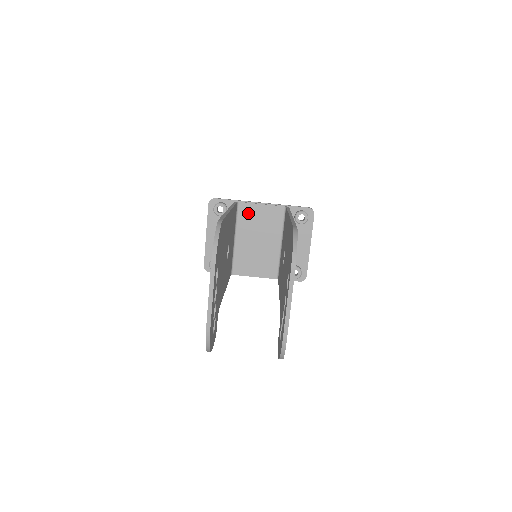
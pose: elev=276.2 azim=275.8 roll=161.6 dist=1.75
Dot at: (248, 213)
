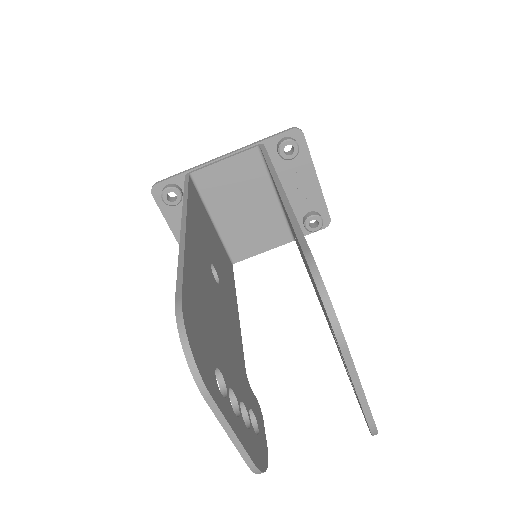
Dot at: (212, 181)
